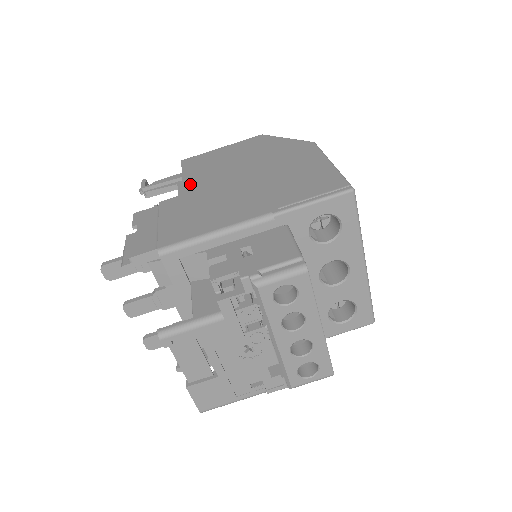
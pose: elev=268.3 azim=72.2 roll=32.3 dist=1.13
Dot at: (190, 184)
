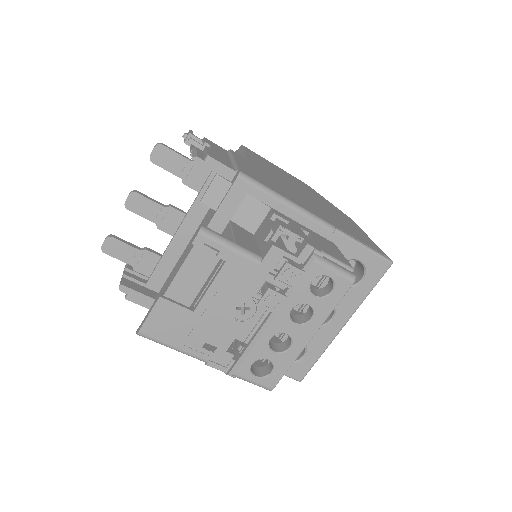
Dot at: (256, 161)
